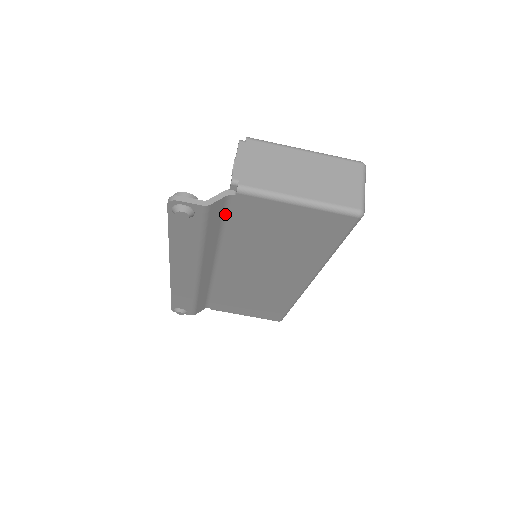
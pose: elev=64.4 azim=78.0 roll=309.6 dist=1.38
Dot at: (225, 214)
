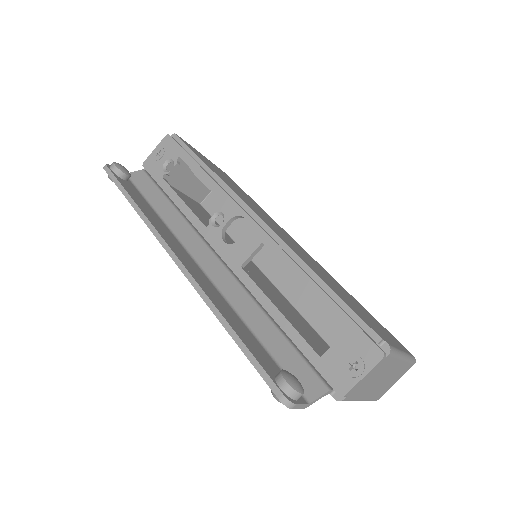
Dot at: (300, 362)
